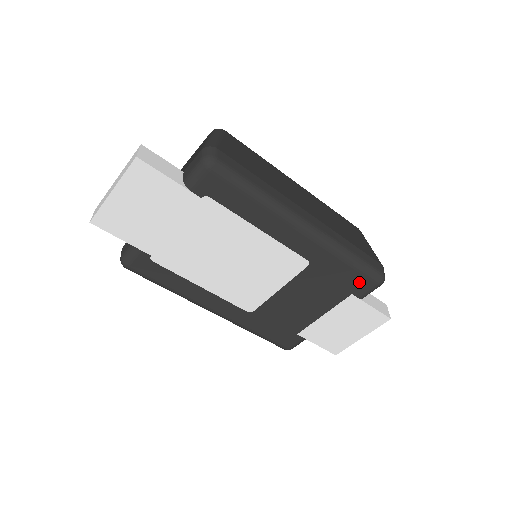
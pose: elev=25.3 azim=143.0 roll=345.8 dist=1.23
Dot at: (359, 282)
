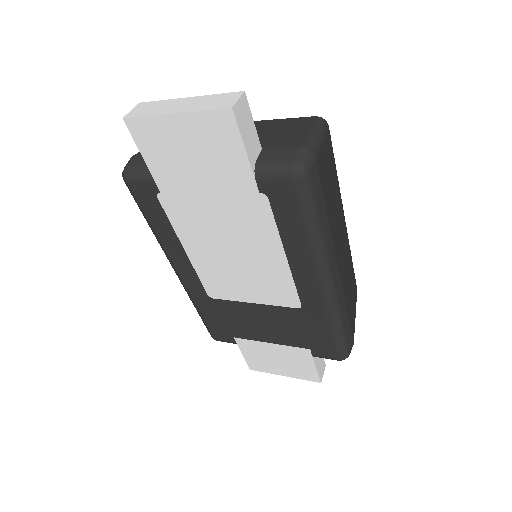
Dot at: (325, 347)
